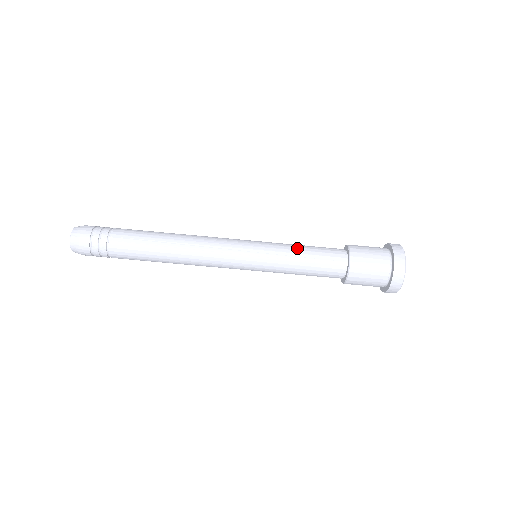
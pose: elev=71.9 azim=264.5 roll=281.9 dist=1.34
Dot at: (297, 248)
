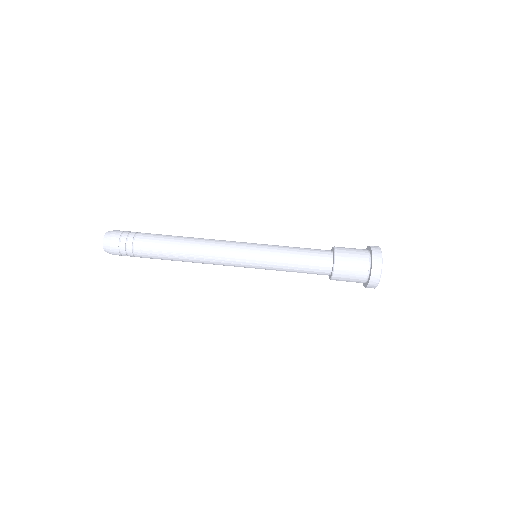
Dot at: occluded
